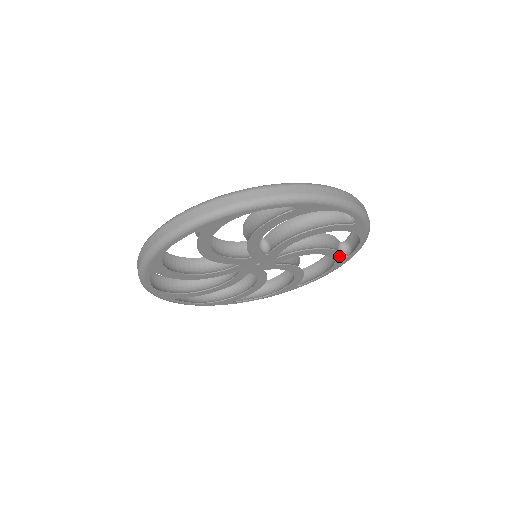
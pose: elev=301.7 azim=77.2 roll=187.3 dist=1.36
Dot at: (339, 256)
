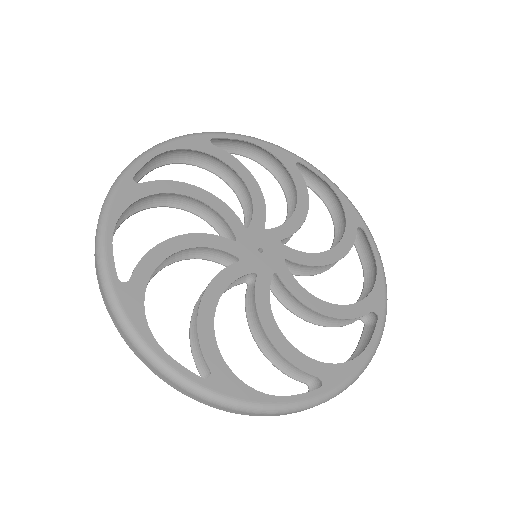
Dot at: occluded
